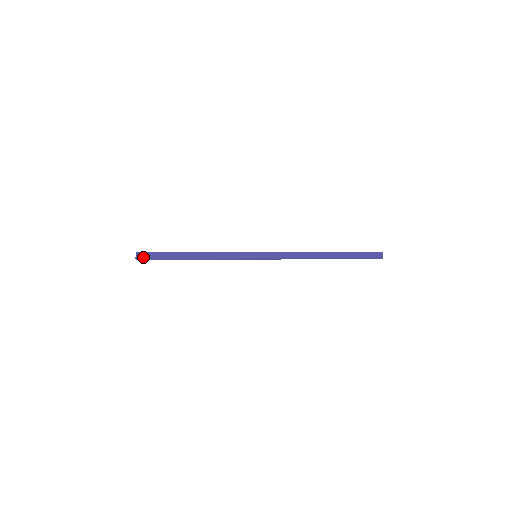
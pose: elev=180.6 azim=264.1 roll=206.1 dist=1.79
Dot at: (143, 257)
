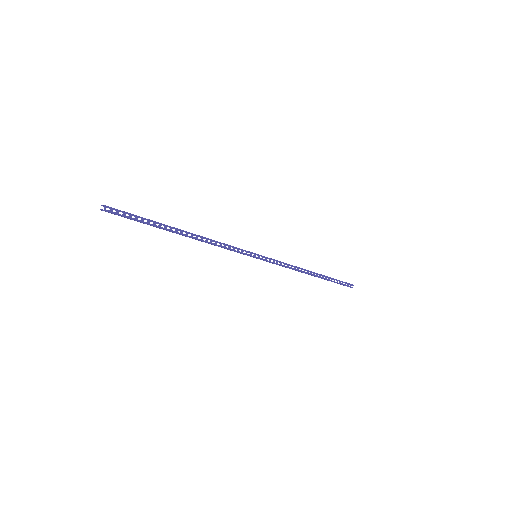
Dot at: occluded
